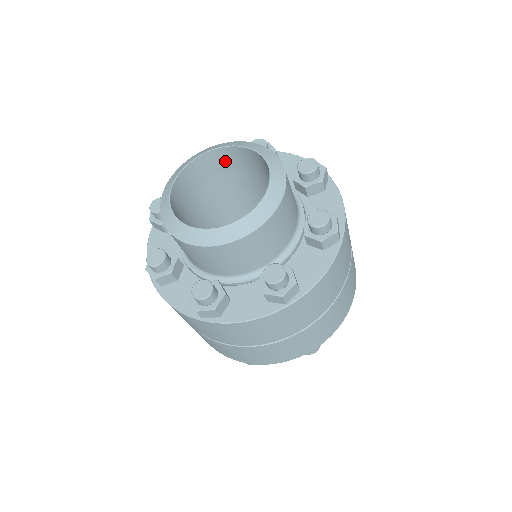
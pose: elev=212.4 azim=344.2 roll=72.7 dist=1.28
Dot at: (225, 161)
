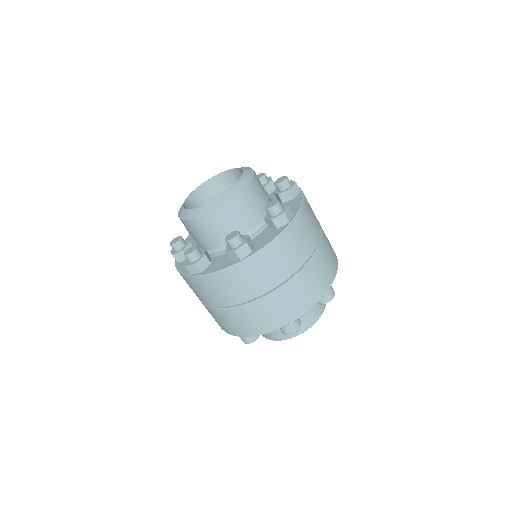
Dot at: (209, 194)
